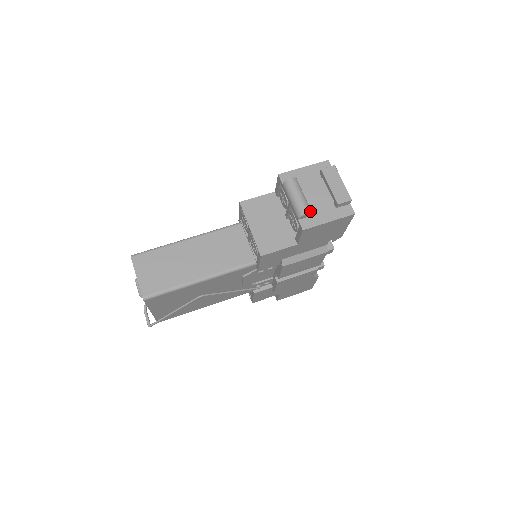
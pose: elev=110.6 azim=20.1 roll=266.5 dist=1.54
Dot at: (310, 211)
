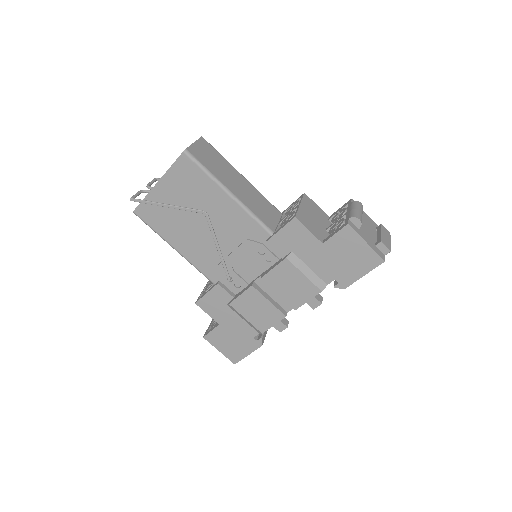
Dot at: occluded
